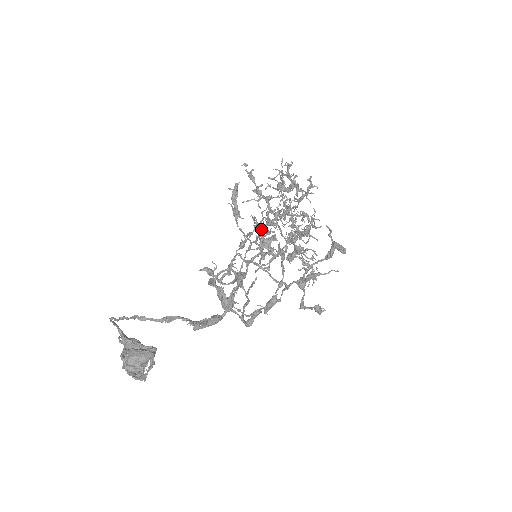
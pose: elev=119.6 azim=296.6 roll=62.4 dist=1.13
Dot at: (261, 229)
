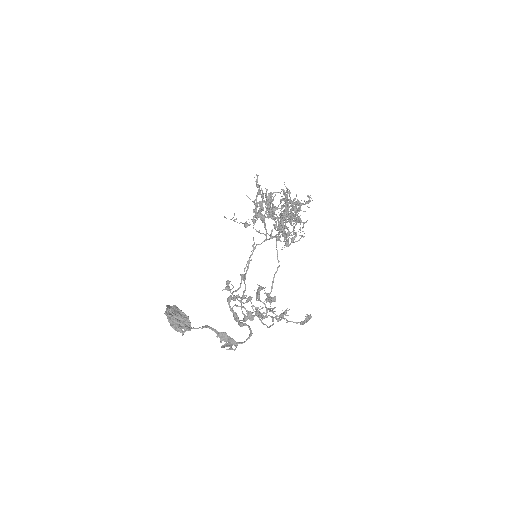
Dot at: (270, 311)
